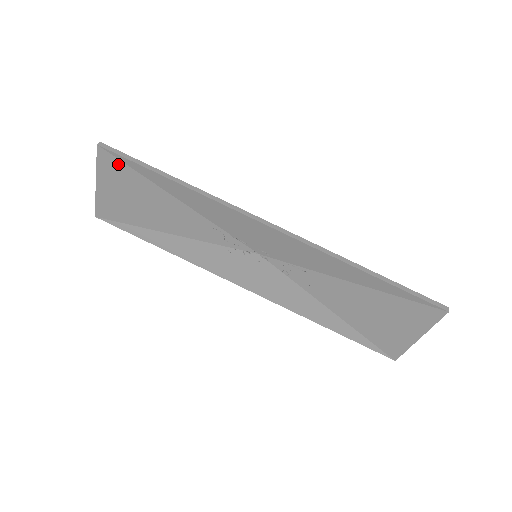
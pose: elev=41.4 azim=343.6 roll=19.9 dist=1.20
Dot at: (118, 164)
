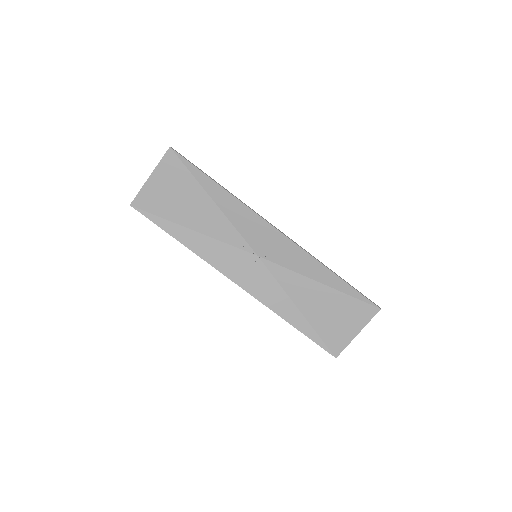
Dot at: (179, 165)
